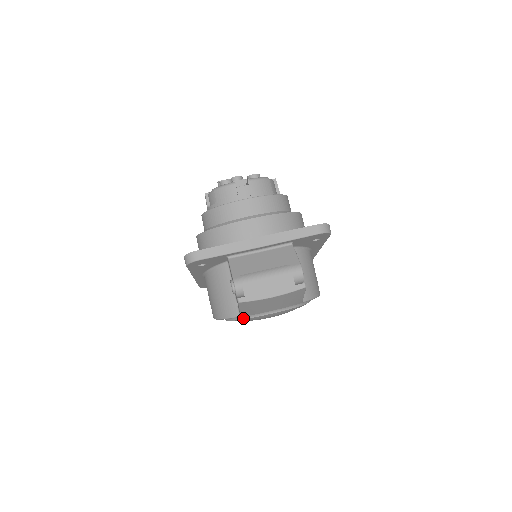
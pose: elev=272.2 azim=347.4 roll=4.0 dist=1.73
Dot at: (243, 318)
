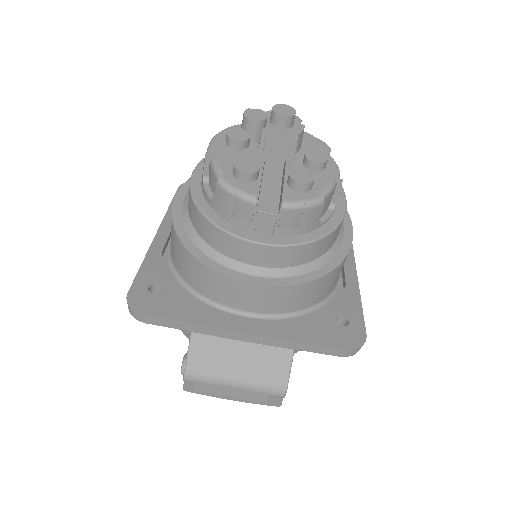
Dot at: occluded
